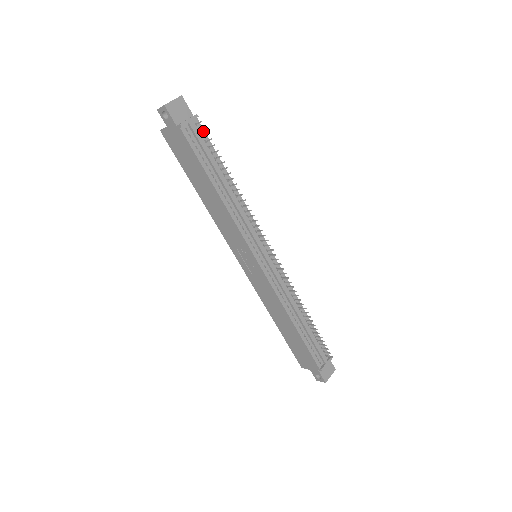
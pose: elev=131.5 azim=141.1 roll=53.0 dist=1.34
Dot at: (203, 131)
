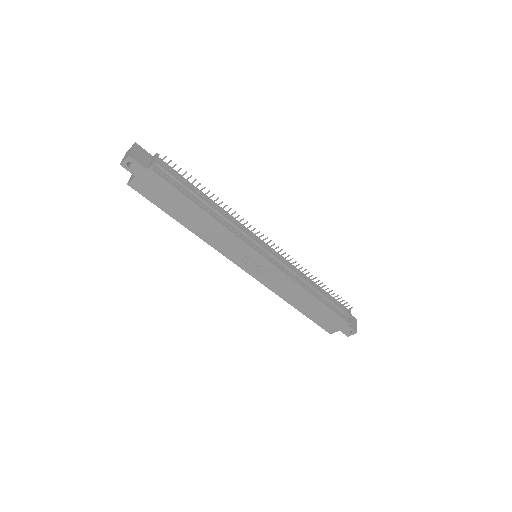
Dot at: (168, 166)
